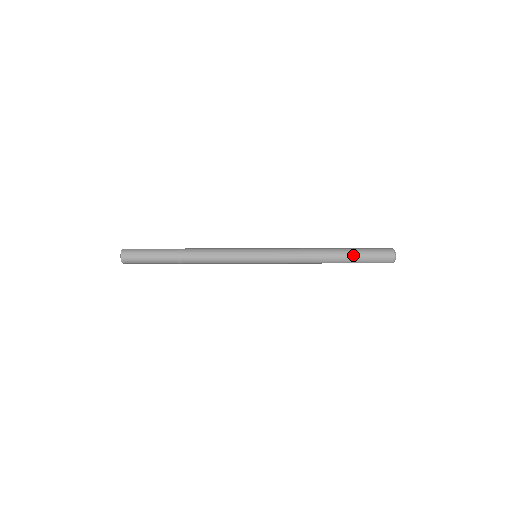
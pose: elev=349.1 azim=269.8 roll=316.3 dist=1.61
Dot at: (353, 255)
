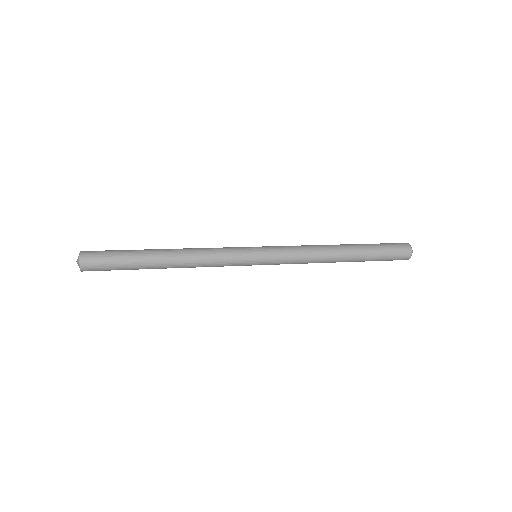
Dot at: (368, 258)
